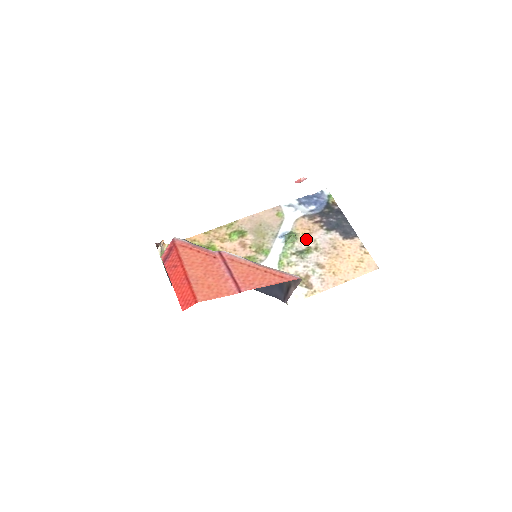
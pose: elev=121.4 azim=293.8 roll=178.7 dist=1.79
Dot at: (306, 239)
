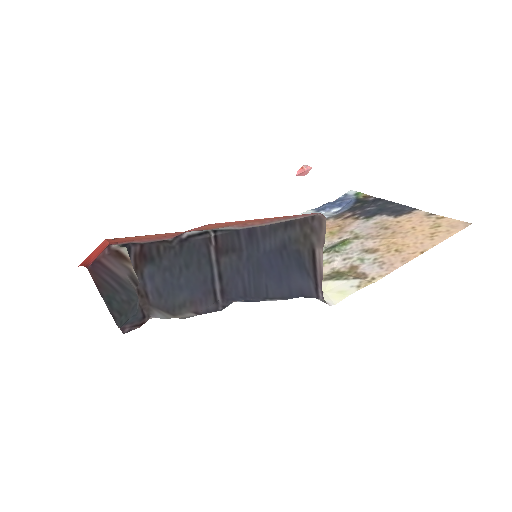
Dot at: (337, 235)
